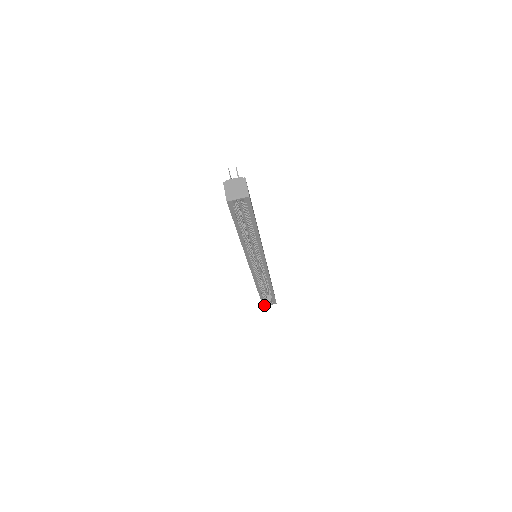
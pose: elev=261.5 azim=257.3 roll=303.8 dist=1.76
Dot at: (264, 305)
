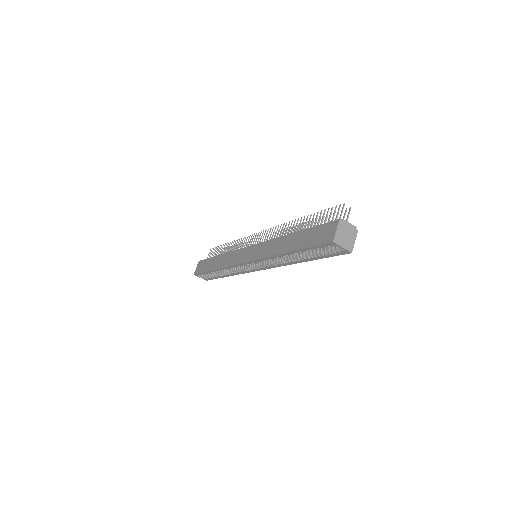
Dot at: (196, 275)
